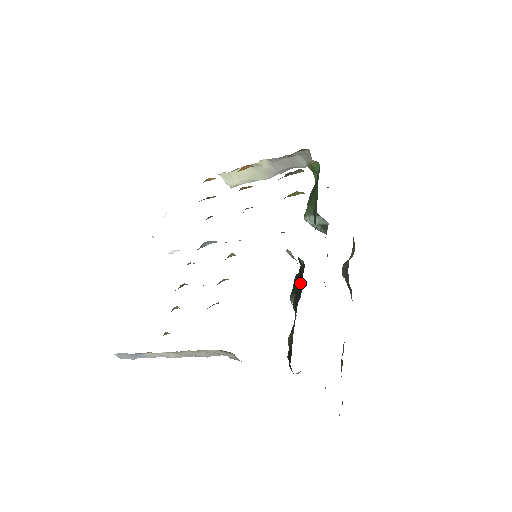
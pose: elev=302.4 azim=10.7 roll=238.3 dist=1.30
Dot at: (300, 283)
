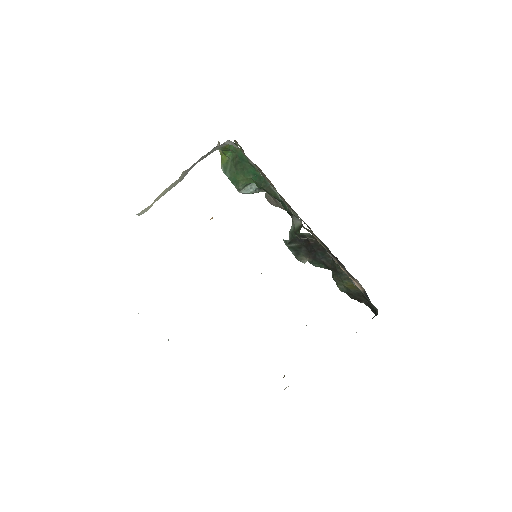
Dot at: (318, 249)
